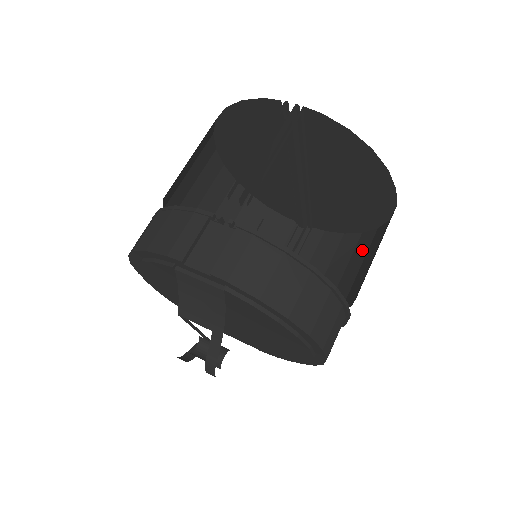
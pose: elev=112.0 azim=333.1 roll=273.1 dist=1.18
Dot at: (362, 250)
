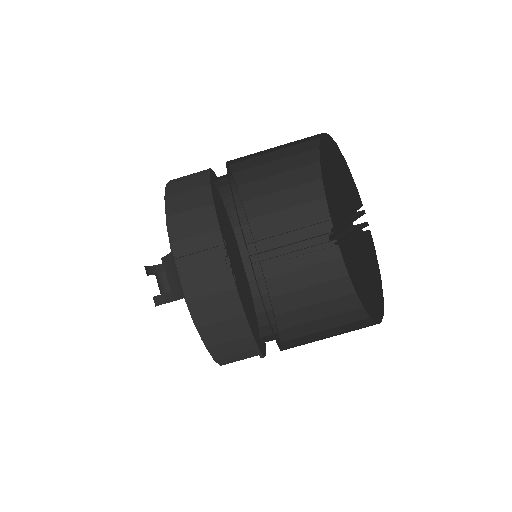
Dot at: (338, 307)
